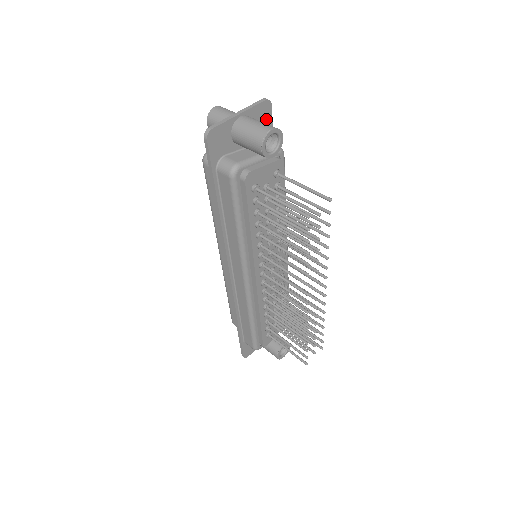
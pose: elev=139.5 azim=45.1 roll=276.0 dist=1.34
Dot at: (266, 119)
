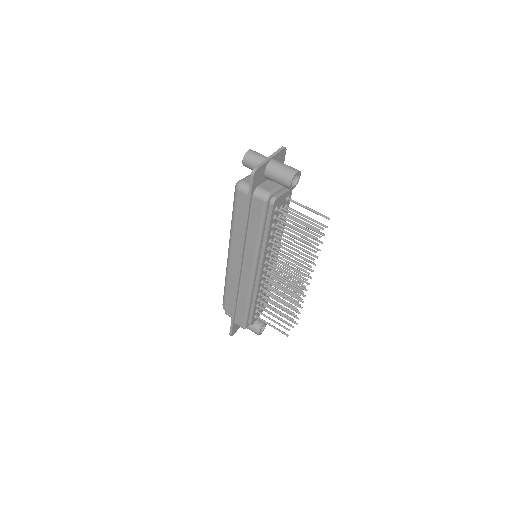
Dot at: (282, 160)
